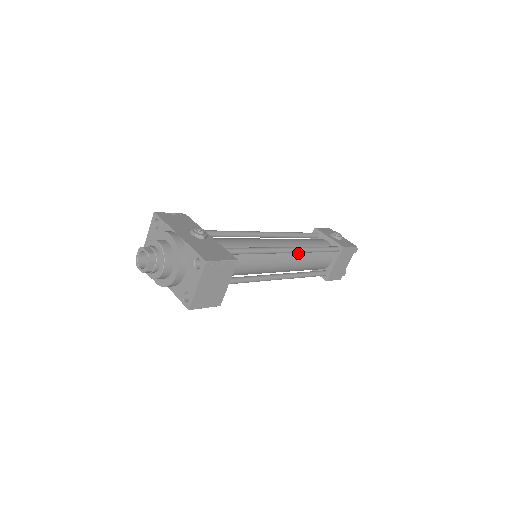
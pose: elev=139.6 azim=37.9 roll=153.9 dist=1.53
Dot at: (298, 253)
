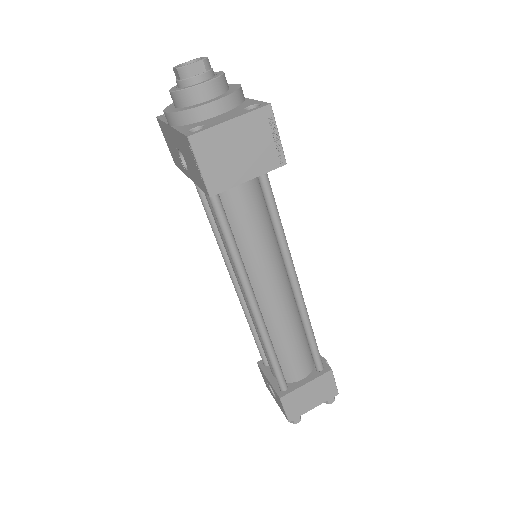
Dot at: (294, 309)
